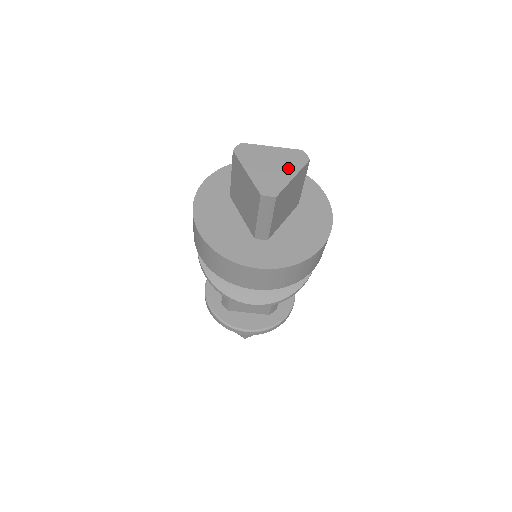
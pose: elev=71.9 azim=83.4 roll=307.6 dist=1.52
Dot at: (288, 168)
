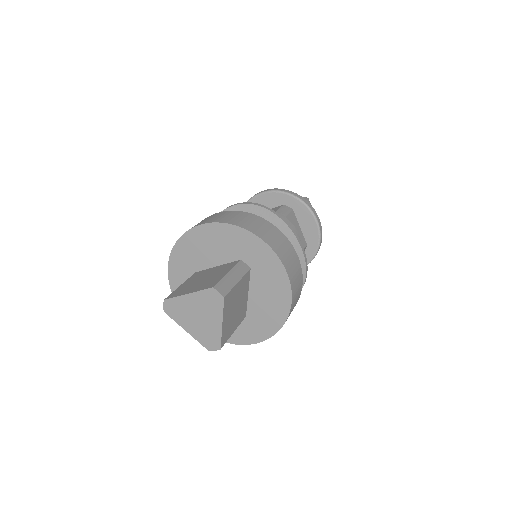
Dot at: (213, 315)
